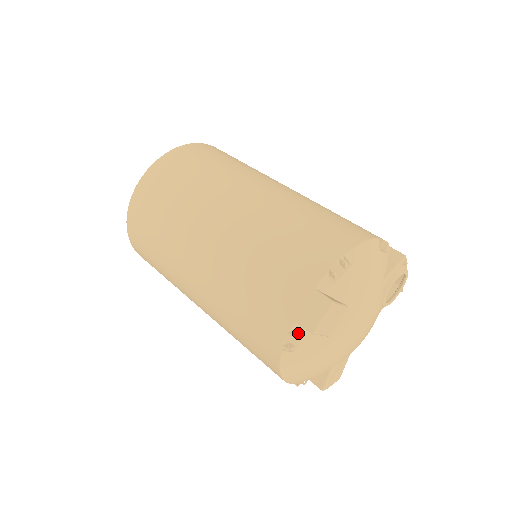
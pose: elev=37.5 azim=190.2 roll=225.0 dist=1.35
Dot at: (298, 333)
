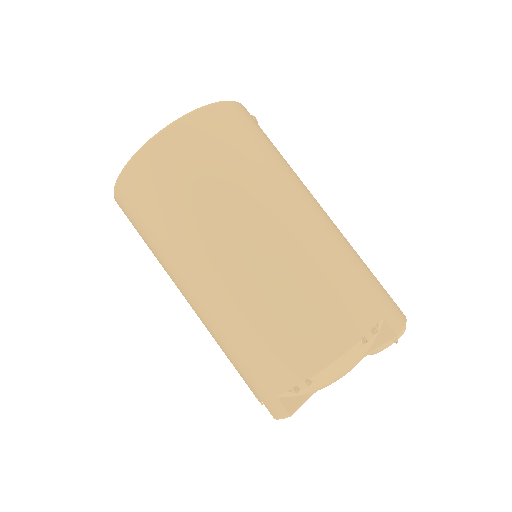
Dot at: occluded
